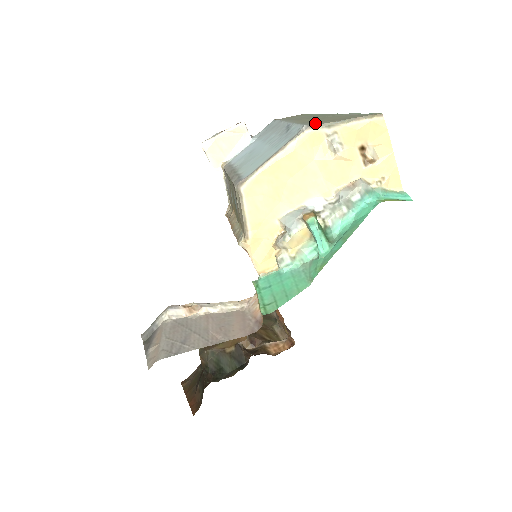
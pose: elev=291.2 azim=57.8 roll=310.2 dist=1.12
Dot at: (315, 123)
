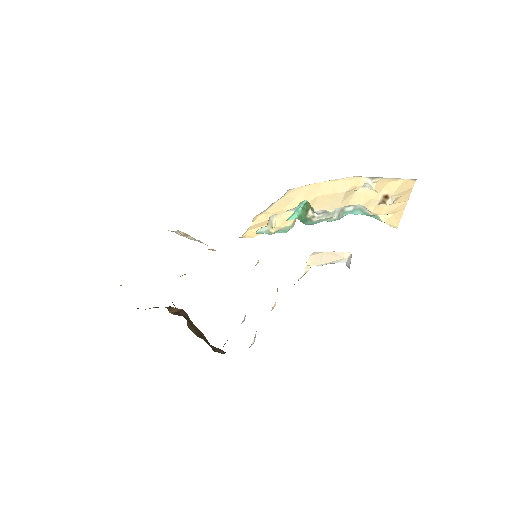
Dot at: occluded
